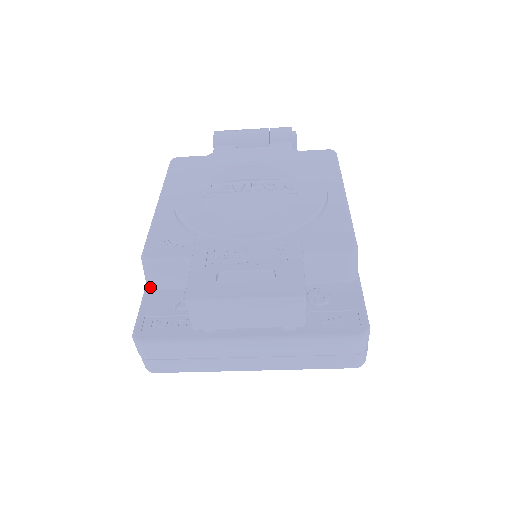
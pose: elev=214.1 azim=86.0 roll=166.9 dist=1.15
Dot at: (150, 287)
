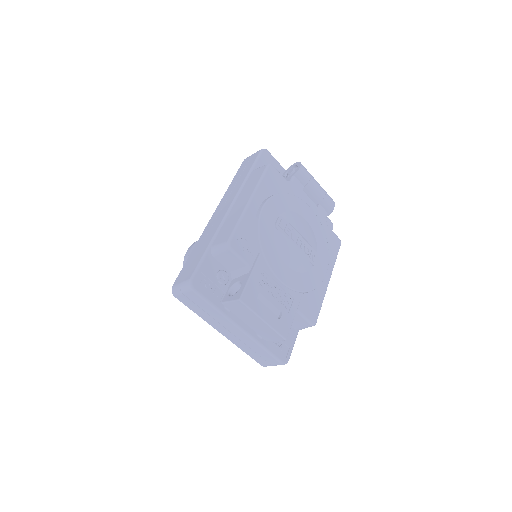
Dot at: (212, 254)
